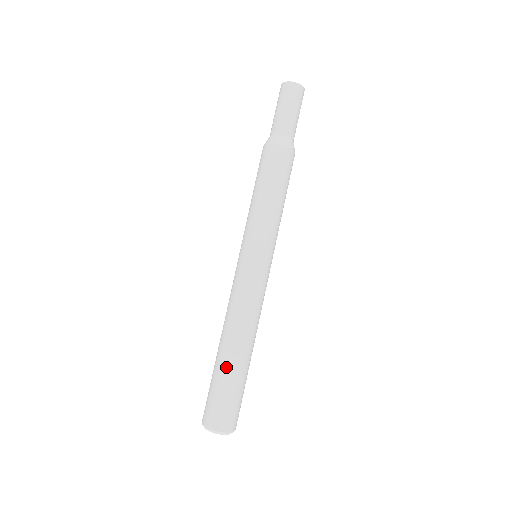
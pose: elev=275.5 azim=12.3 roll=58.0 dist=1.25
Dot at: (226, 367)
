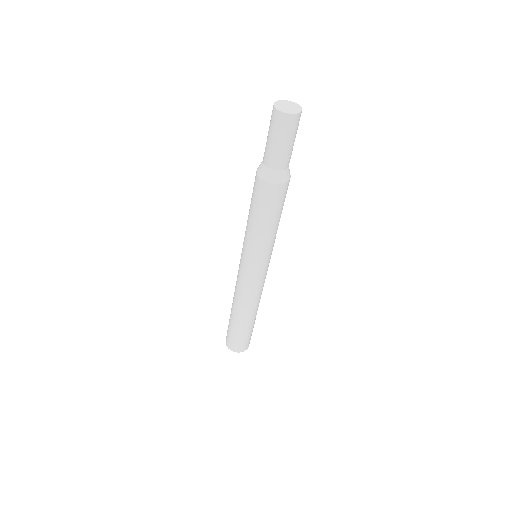
Dot at: (231, 319)
